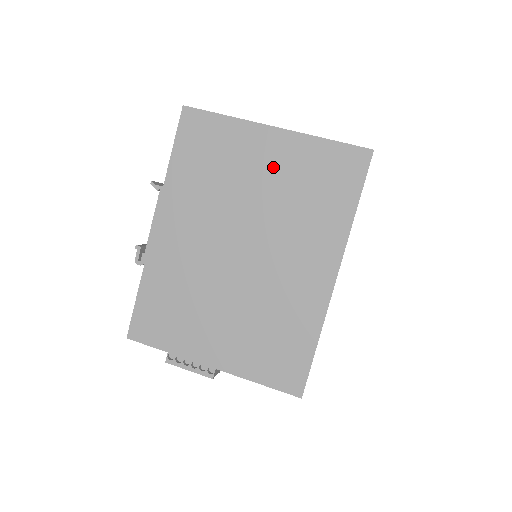
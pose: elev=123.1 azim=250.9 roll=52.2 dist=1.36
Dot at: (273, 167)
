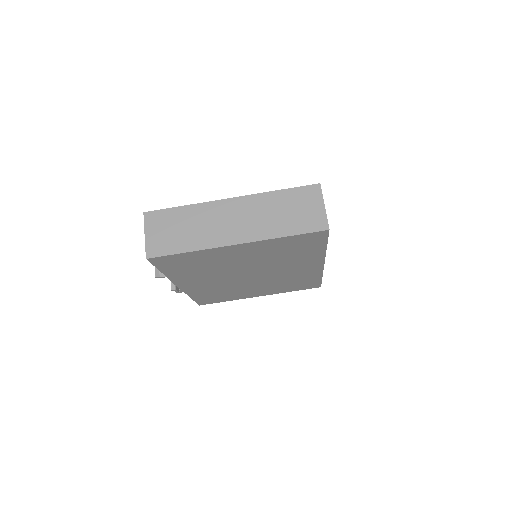
Dot at: (249, 254)
